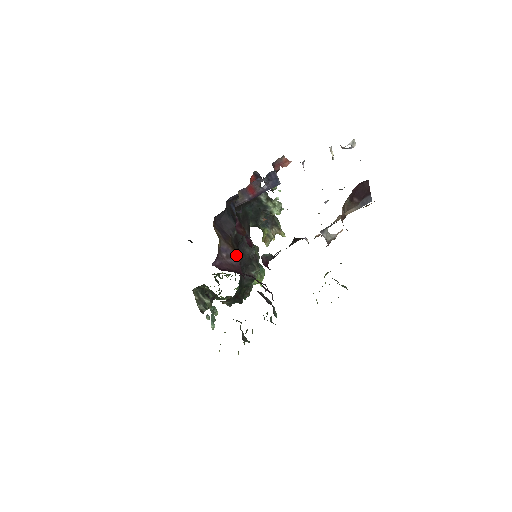
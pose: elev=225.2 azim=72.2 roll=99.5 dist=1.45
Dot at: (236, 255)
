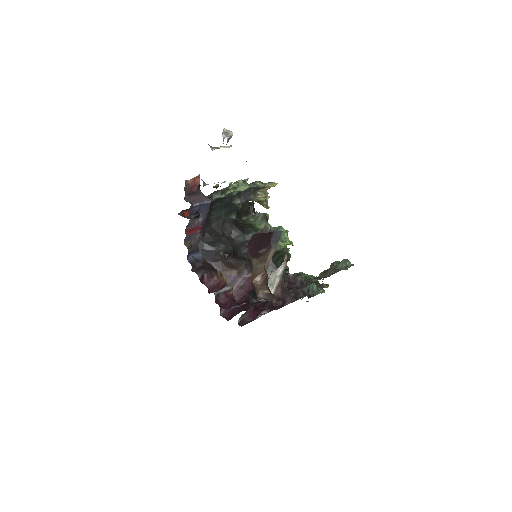
Dot at: (239, 271)
